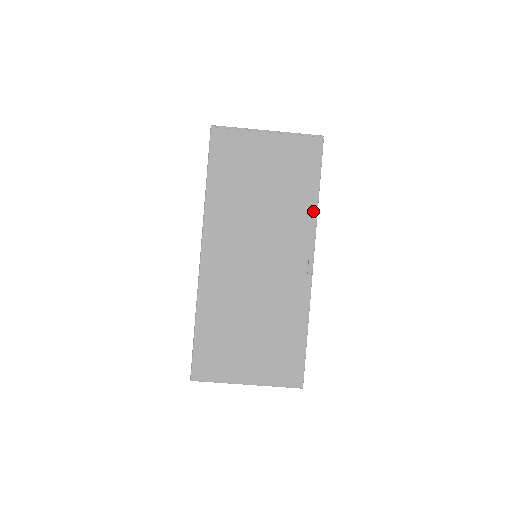
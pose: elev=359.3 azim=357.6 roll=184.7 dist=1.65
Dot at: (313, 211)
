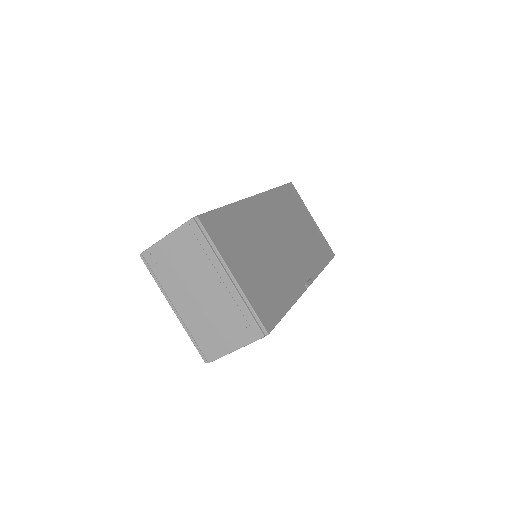
Dot at: (320, 268)
